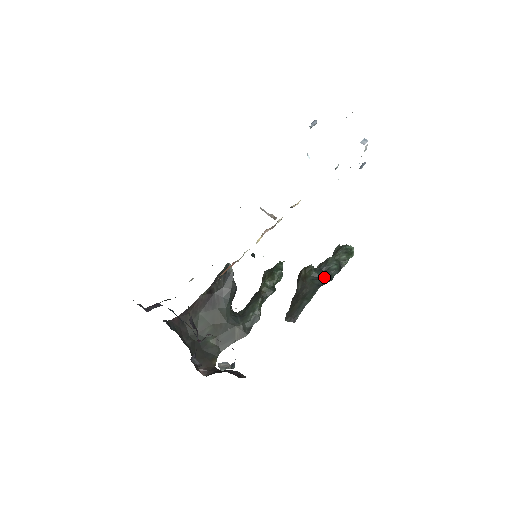
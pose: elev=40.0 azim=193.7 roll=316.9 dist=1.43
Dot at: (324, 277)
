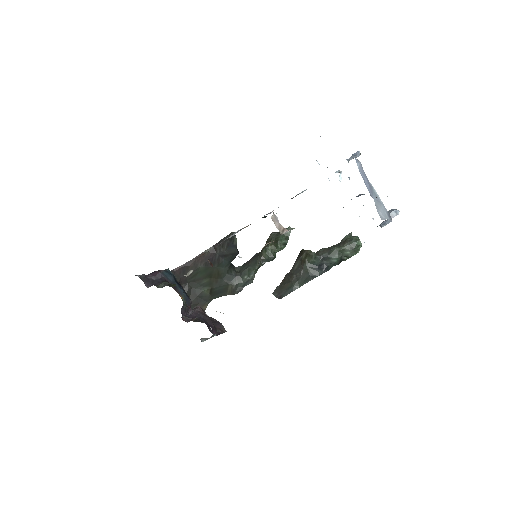
Dot at: (321, 266)
